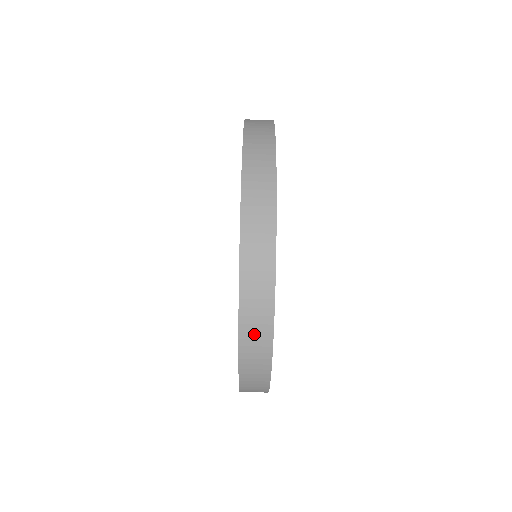
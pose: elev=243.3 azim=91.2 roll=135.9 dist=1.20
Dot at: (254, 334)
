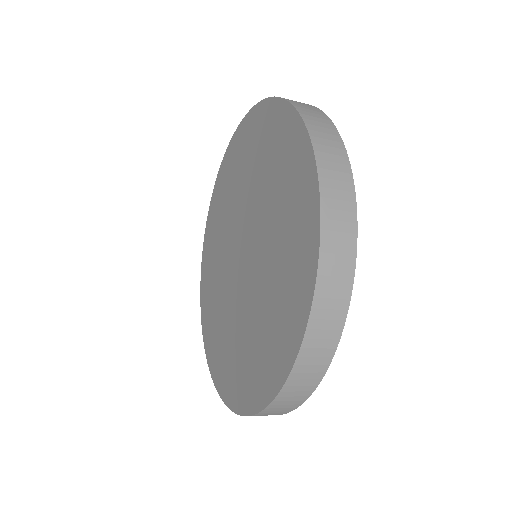
Dot at: occluded
